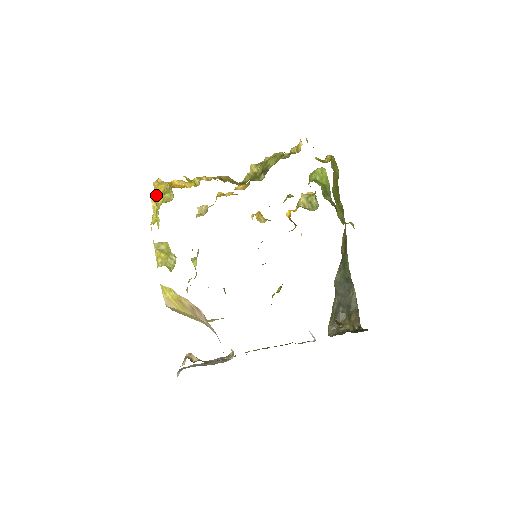
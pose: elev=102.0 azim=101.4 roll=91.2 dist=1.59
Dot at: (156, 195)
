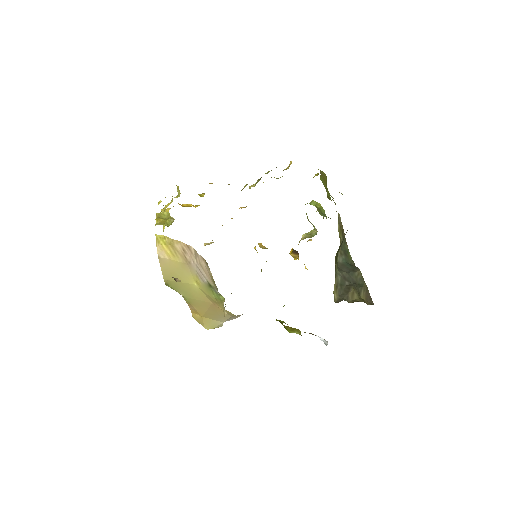
Dot at: occluded
